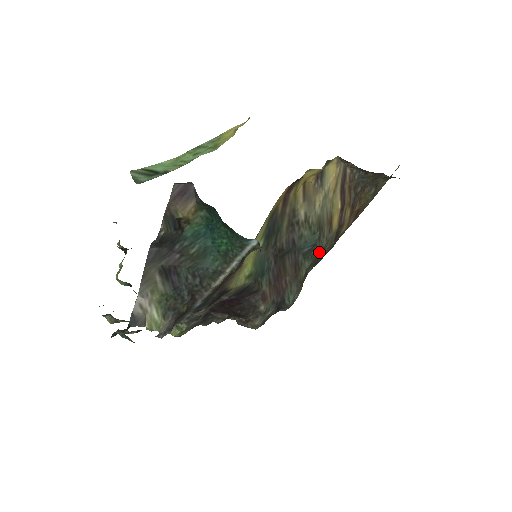
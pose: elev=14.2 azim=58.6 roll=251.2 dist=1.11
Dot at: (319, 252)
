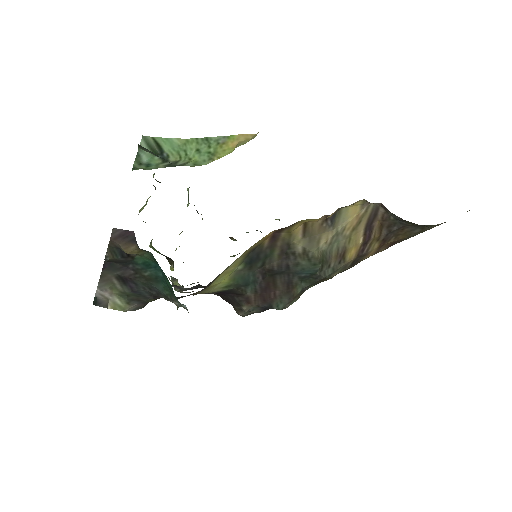
Dot at: (320, 279)
